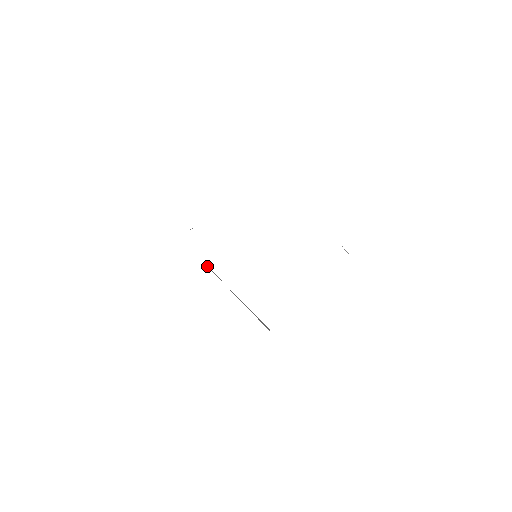
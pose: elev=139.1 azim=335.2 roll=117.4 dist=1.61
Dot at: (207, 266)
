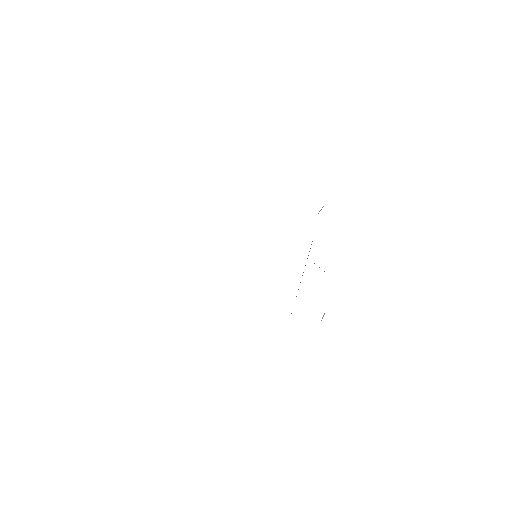
Dot at: occluded
